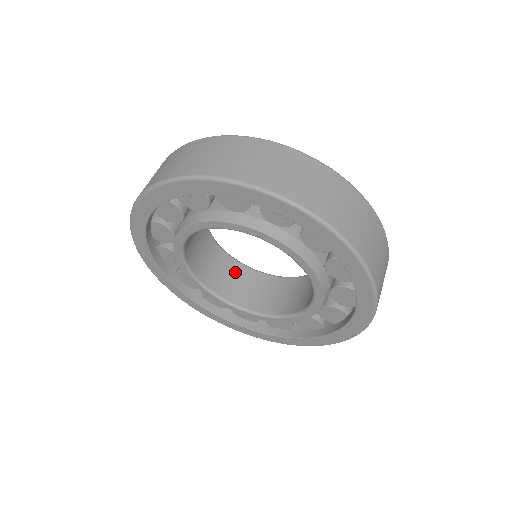
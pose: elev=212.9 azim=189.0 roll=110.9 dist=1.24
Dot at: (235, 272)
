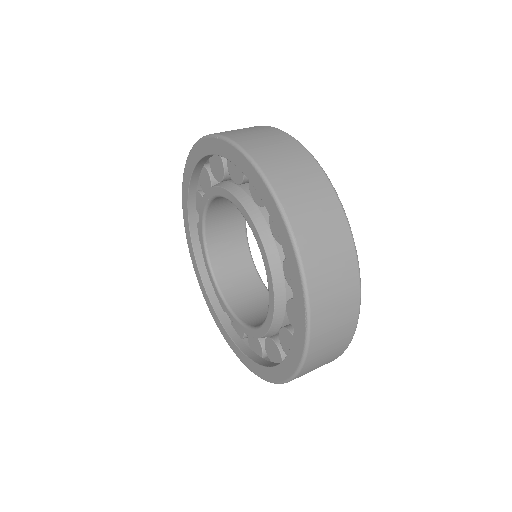
Dot at: (235, 237)
